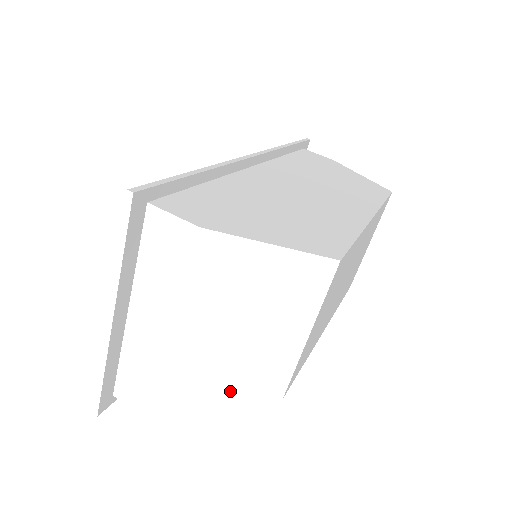
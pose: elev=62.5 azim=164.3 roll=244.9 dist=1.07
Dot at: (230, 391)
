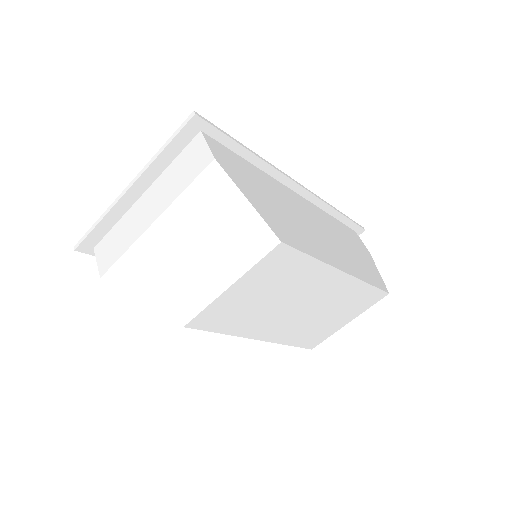
Dot at: (157, 292)
